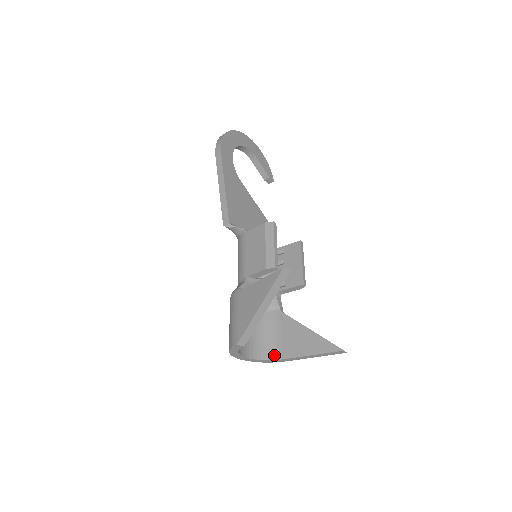
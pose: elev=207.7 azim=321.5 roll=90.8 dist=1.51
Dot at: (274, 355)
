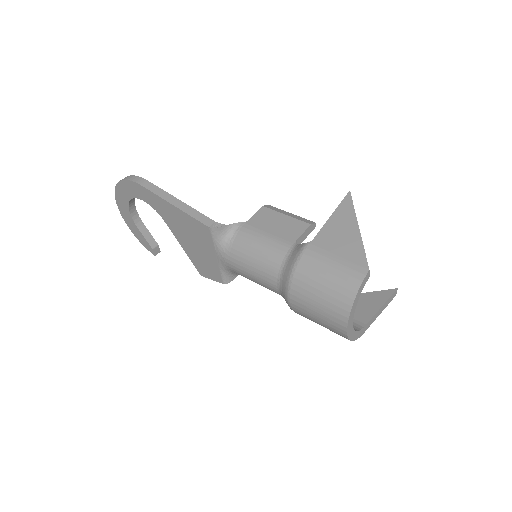
Dot at: (356, 326)
